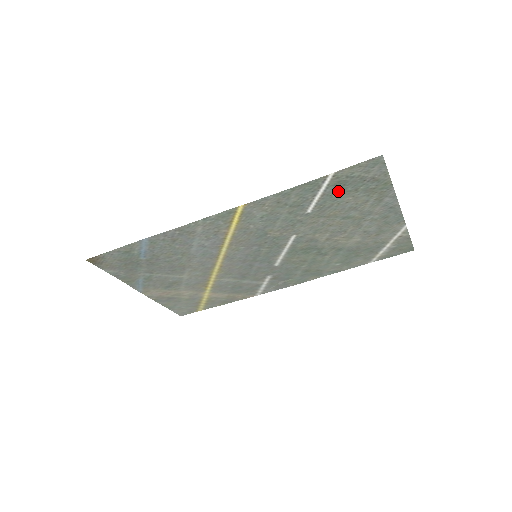
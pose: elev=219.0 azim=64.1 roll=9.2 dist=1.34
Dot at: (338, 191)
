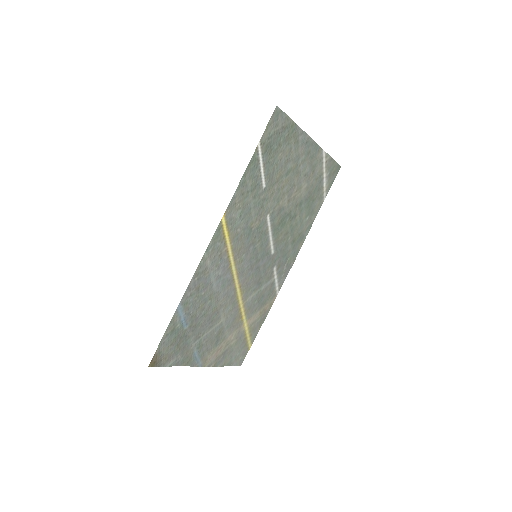
Dot at: (270, 155)
